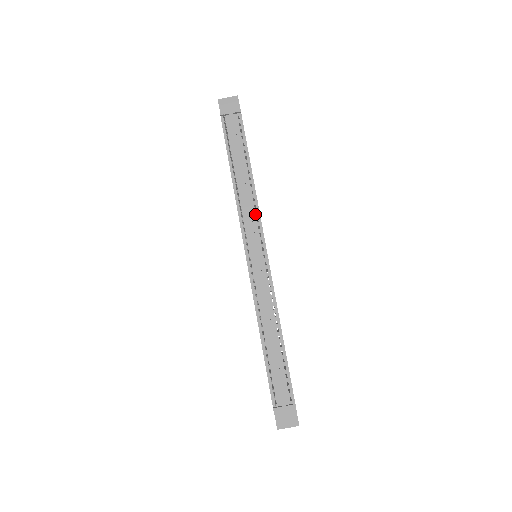
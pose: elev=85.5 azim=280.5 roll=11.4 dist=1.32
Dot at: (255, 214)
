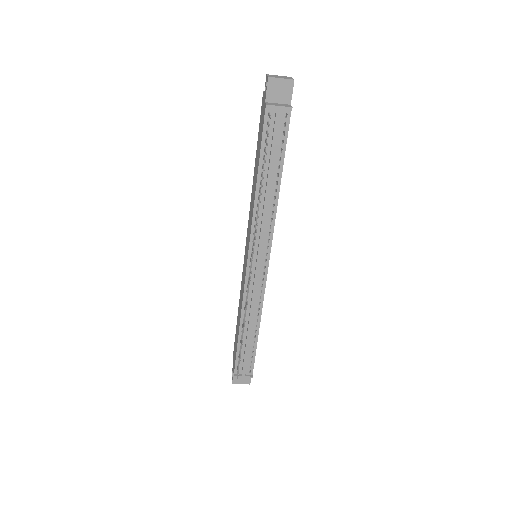
Dot at: (269, 227)
